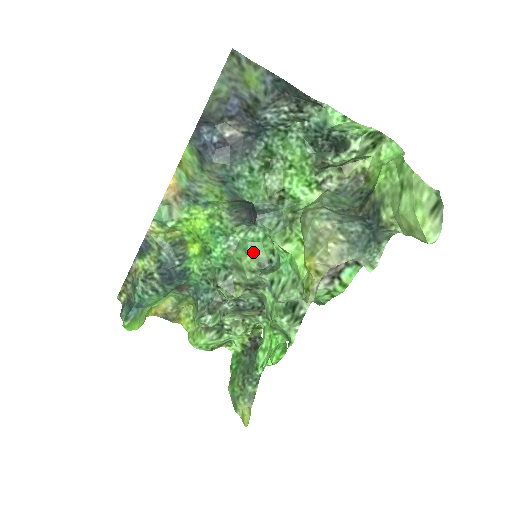
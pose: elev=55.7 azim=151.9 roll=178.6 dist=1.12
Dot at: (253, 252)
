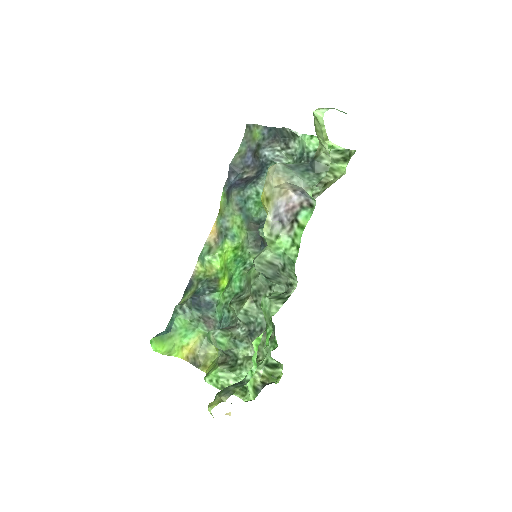
Dot at: occluded
